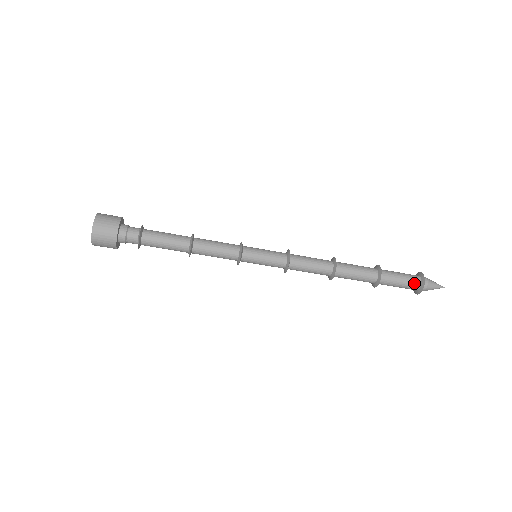
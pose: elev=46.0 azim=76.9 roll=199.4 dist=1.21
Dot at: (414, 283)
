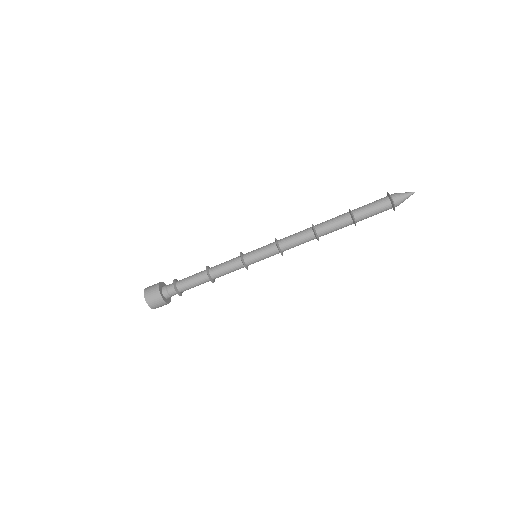
Dot at: (385, 206)
